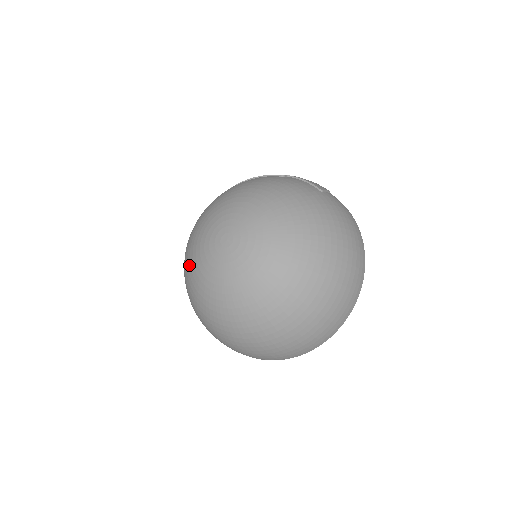
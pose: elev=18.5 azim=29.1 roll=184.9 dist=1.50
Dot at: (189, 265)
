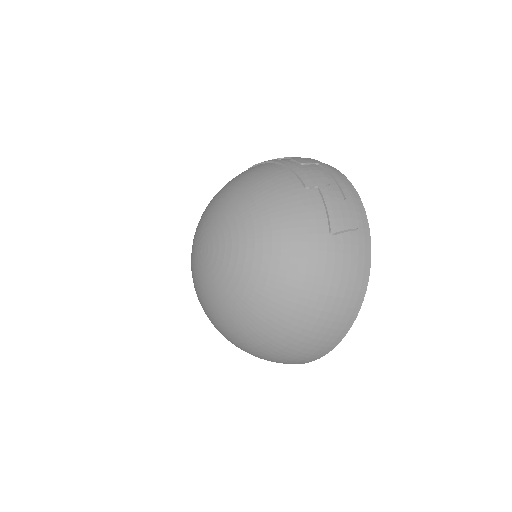
Dot at: occluded
